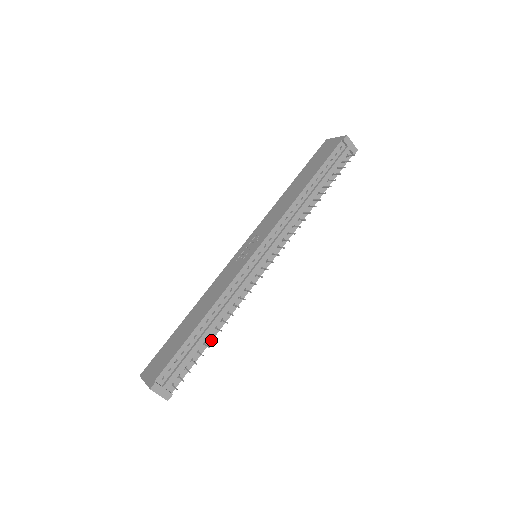
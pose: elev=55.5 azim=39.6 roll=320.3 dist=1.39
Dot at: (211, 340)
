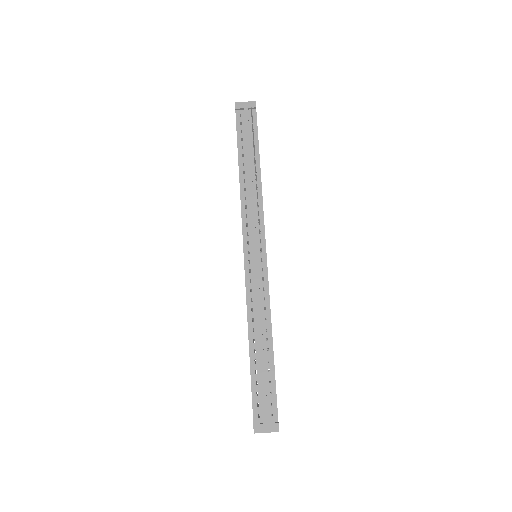
Dot at: (272, 353)
